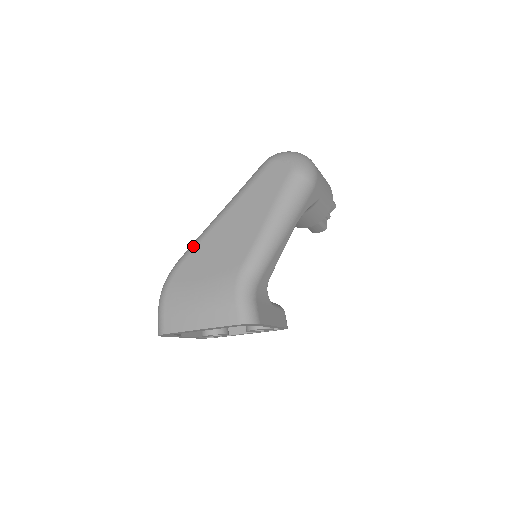
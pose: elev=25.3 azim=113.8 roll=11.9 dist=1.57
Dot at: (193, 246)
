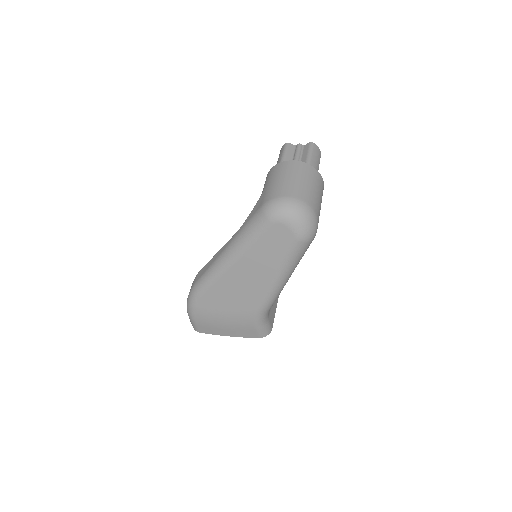
Dot at: (208, 284)
